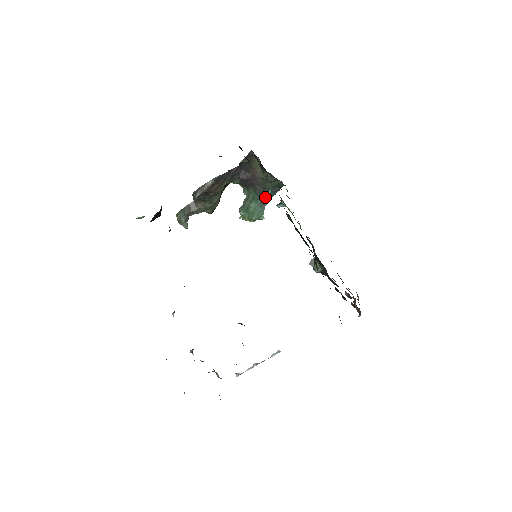
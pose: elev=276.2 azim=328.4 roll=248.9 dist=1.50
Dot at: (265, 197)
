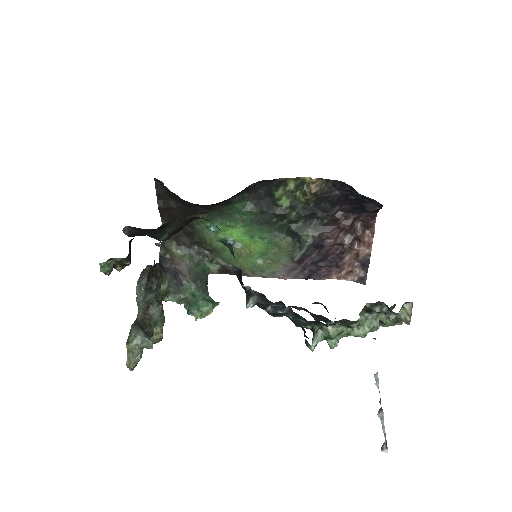
Dot at: (202, 286)
